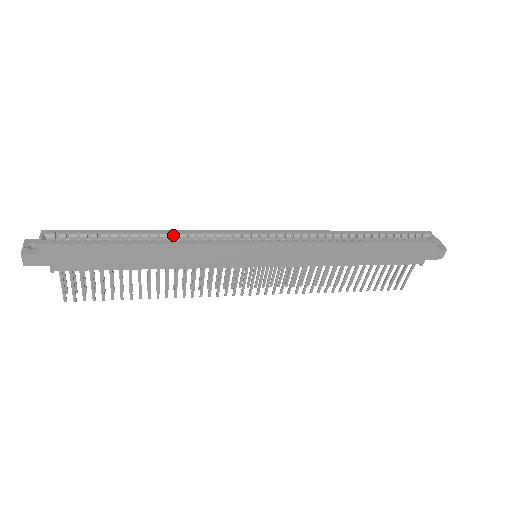
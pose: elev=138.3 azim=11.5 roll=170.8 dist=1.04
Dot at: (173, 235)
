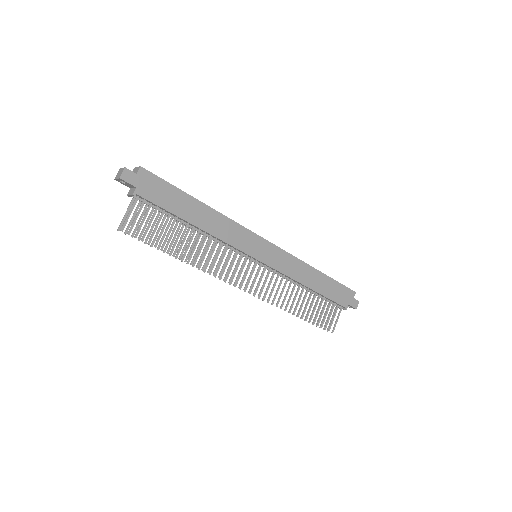
Dot at: occluded
